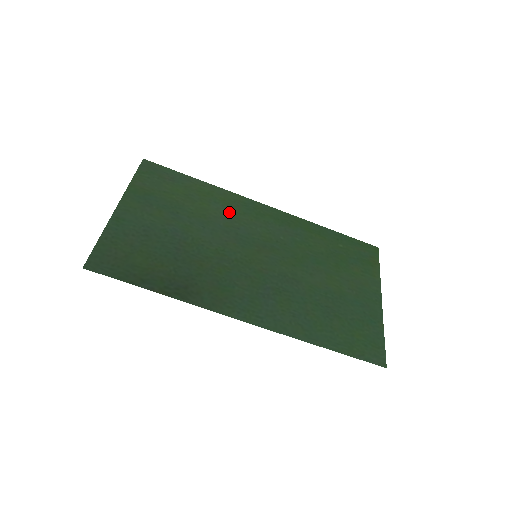
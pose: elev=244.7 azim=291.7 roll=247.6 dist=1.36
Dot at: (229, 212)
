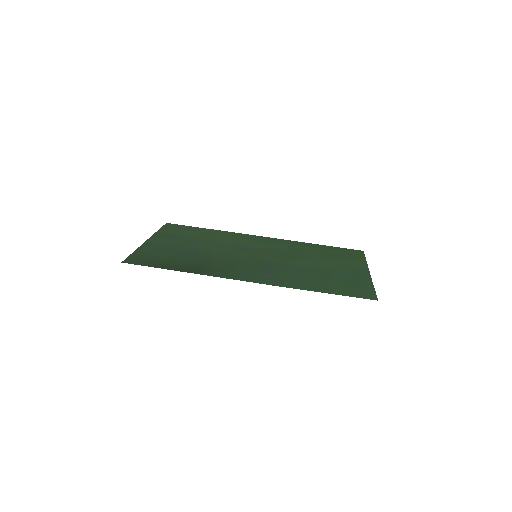
Dot at: (233, 240)
